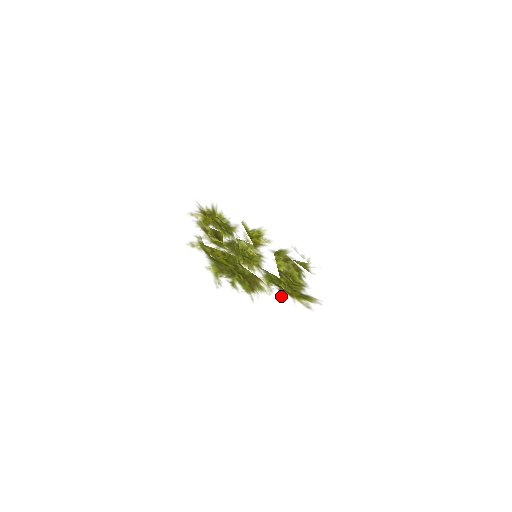
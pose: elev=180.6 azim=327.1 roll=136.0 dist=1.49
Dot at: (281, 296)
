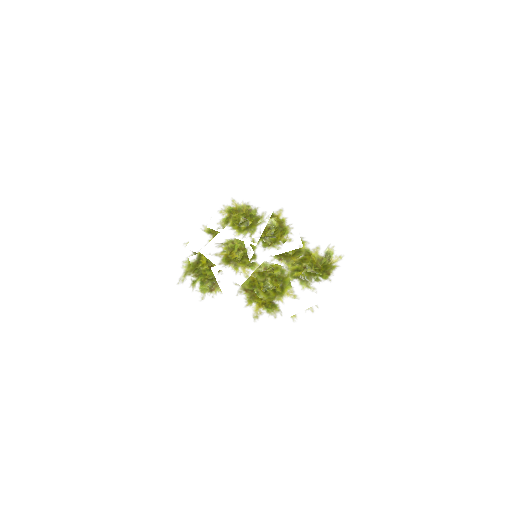
Dot at: occluded
